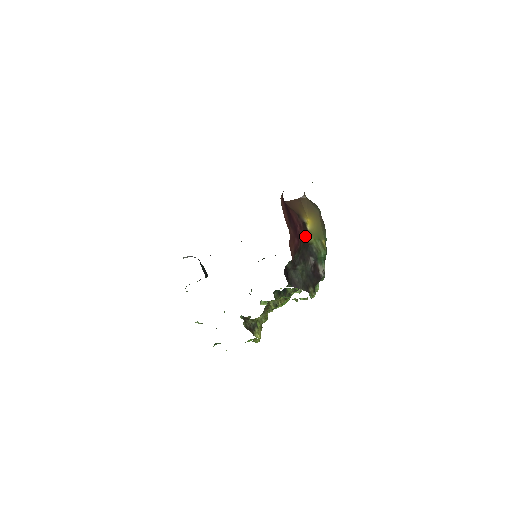
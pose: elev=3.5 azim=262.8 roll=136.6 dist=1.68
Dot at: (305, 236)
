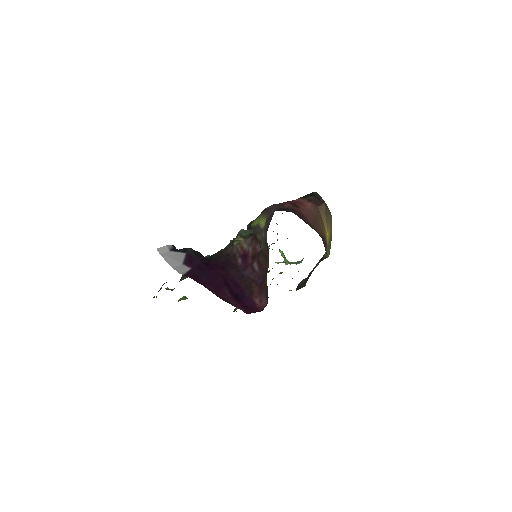
Dot at: occluded
